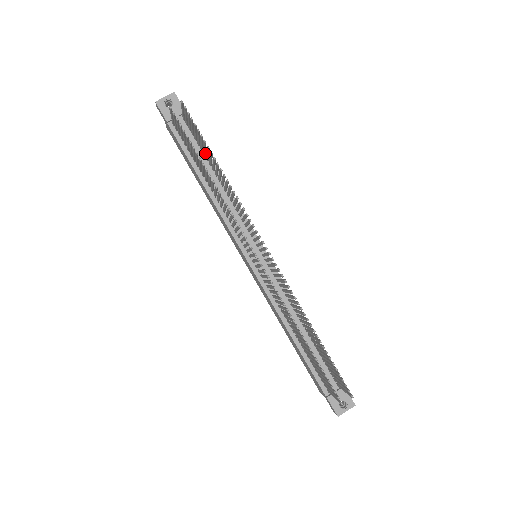
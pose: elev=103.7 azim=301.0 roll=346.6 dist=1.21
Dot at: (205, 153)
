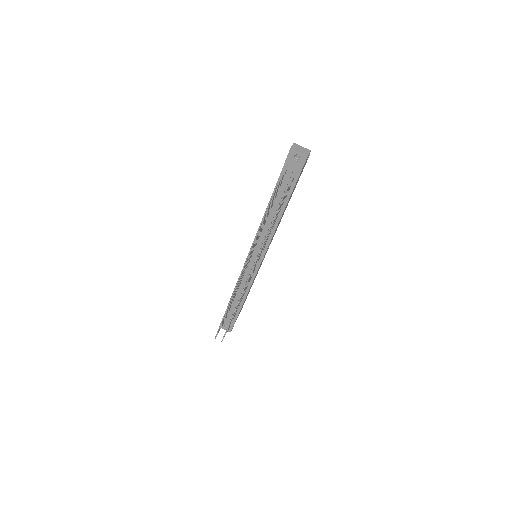
Dot at: occluded
